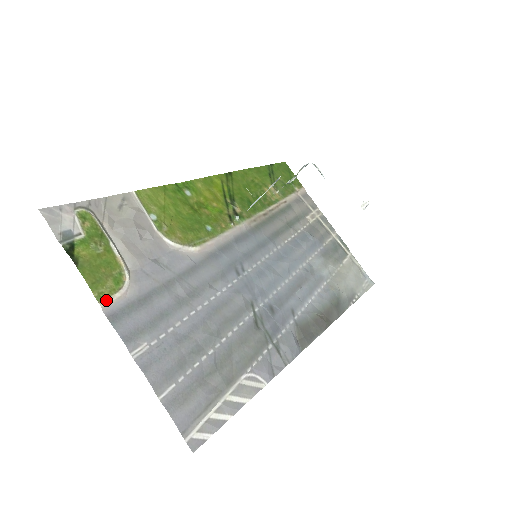
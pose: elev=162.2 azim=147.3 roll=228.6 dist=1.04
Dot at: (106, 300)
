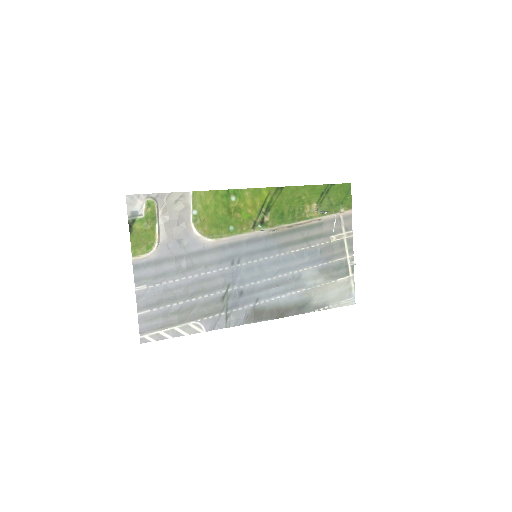
Dot at: (137, 257)
